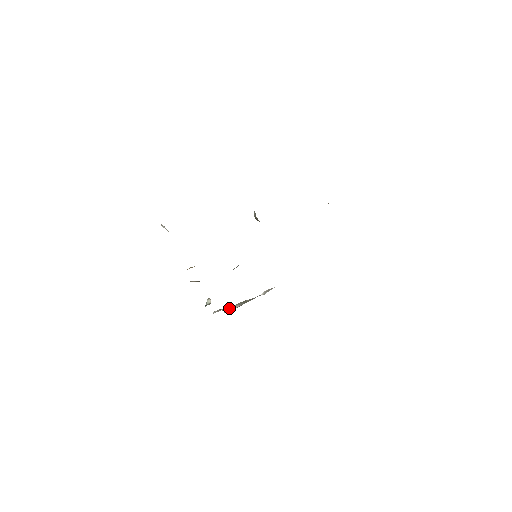
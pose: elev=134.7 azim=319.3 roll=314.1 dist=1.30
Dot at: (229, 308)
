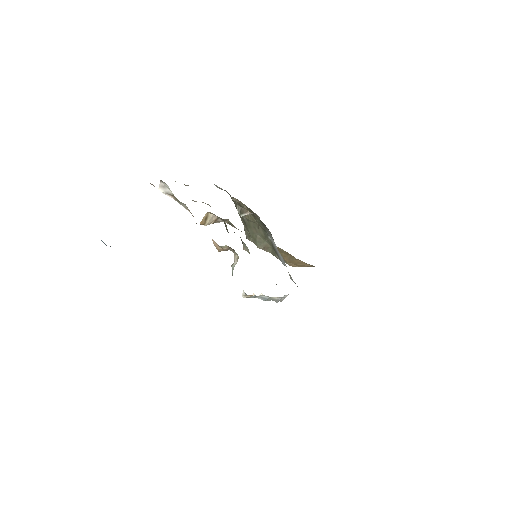
Dot at: (256, 296)
